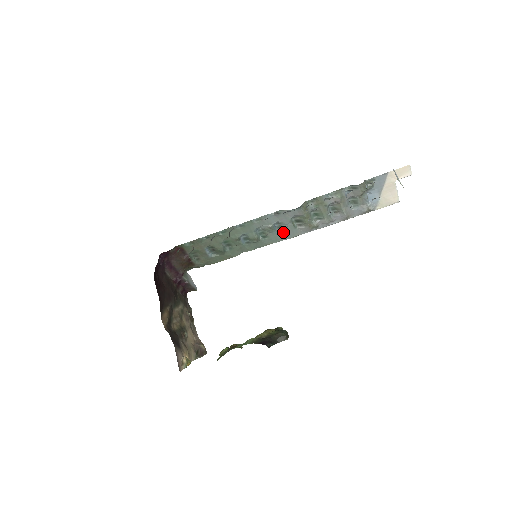
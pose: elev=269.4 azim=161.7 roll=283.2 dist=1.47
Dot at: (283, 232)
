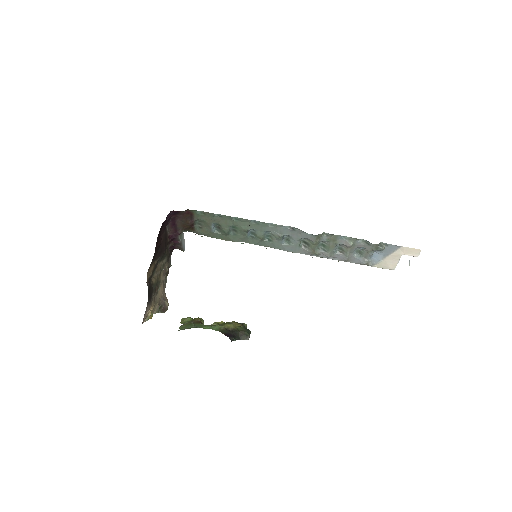
Dot at: (287, 244)
